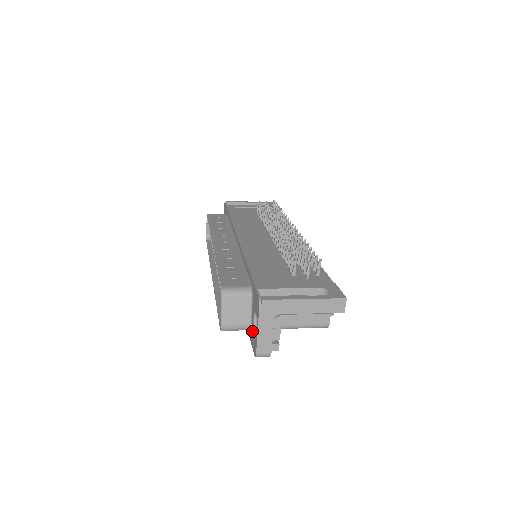
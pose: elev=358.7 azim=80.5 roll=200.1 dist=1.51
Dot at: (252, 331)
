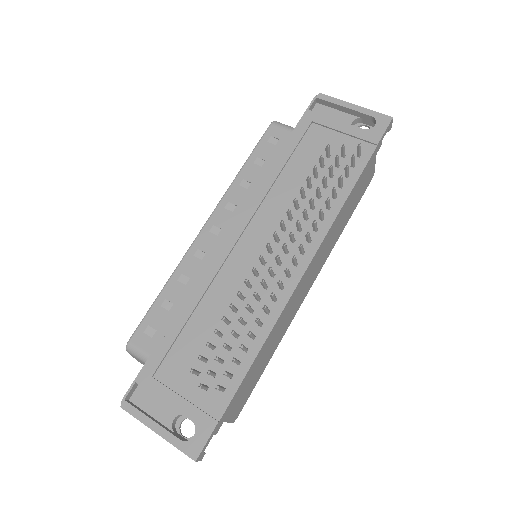
Dot at: occluded
